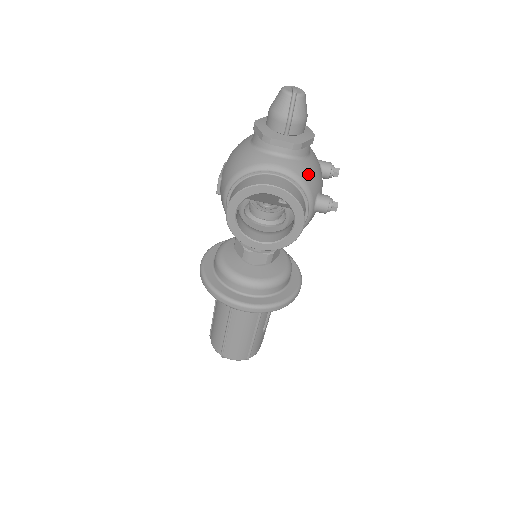
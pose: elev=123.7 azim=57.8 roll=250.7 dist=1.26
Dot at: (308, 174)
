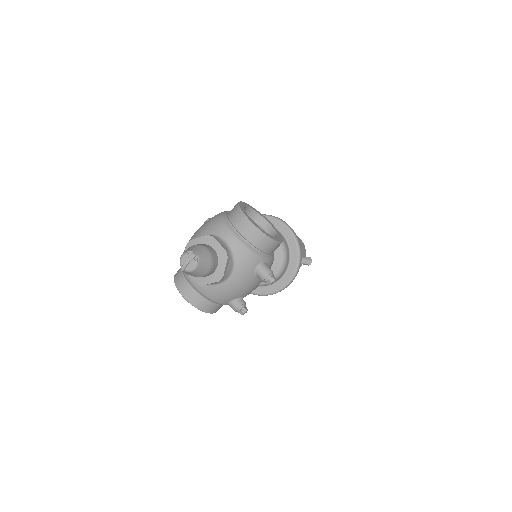
Dot at: (215, 295)
